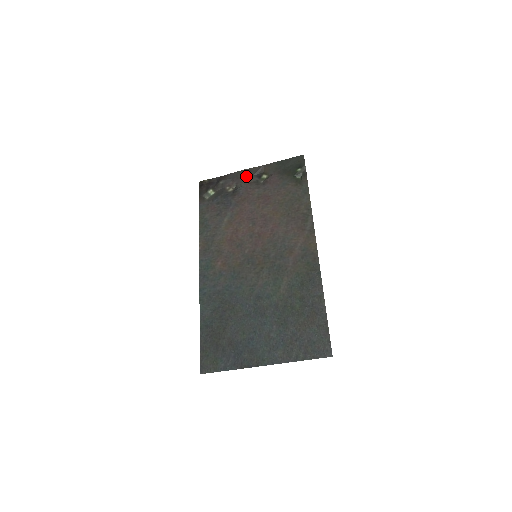
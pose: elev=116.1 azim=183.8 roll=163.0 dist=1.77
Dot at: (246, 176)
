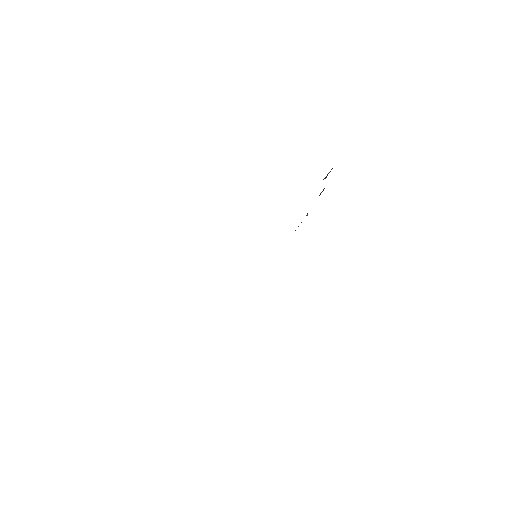
Dot at: occluded
